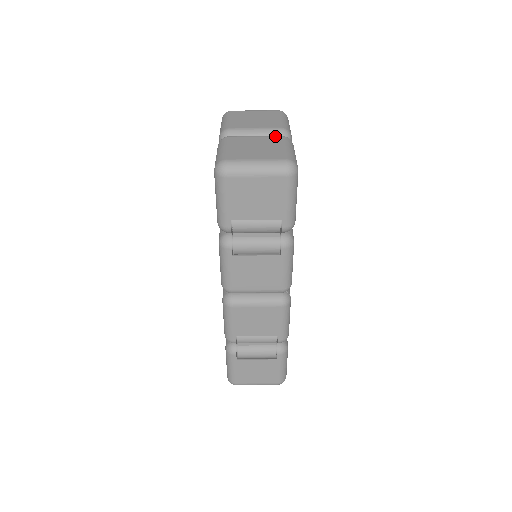
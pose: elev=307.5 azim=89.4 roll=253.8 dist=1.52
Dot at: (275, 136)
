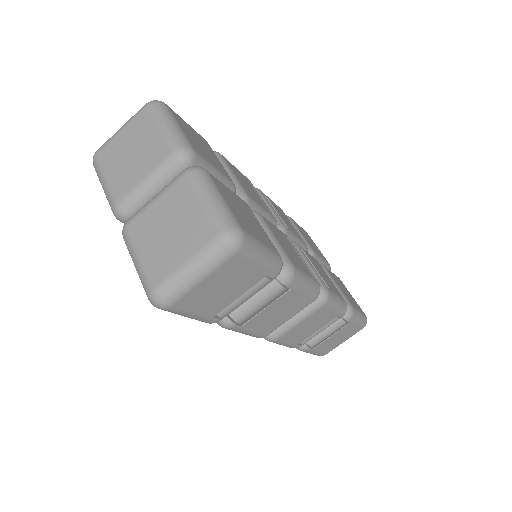
Dot at: (176, 182)
